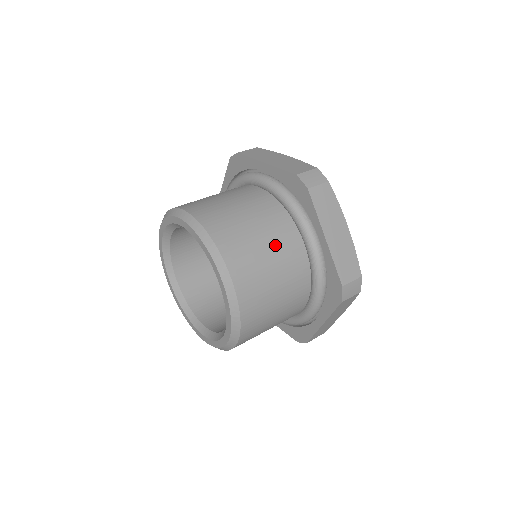
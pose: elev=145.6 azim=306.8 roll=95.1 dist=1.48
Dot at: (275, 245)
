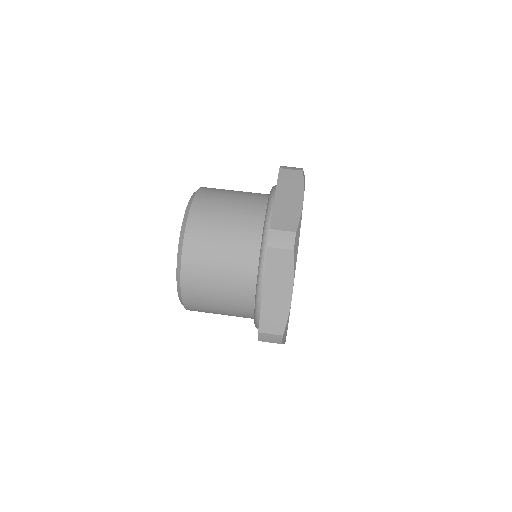
Dot at: (230, 315)
